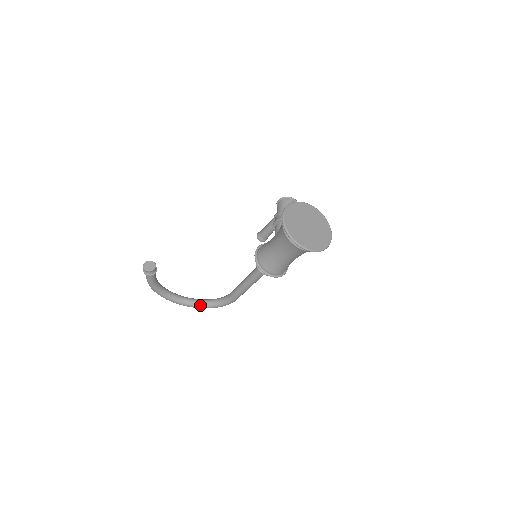
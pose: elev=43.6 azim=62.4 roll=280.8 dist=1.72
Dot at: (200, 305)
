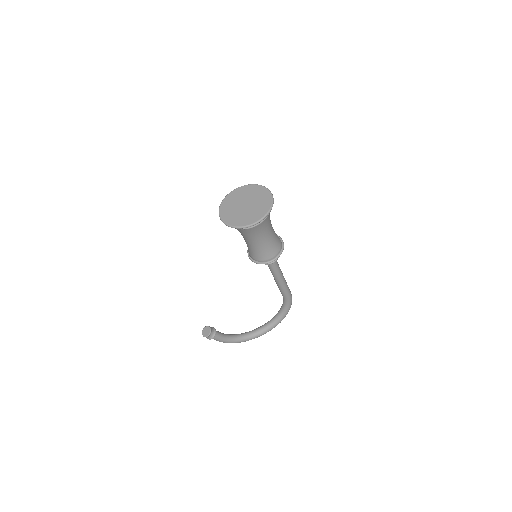
Dot at: (276, 322)
